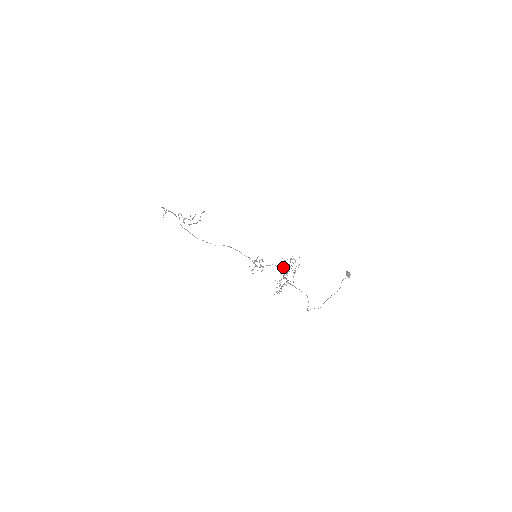
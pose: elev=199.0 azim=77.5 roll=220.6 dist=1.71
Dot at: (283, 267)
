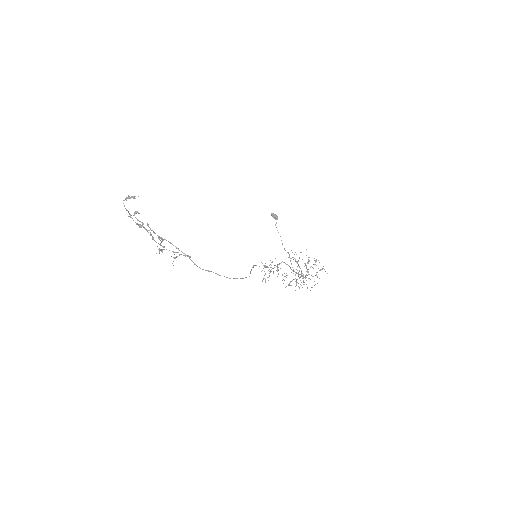
Dot at: occluded
